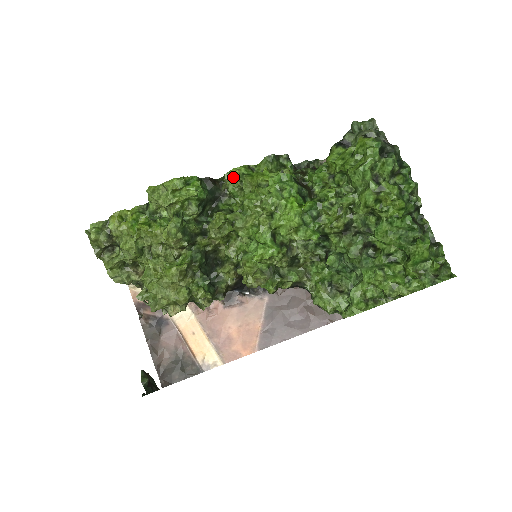
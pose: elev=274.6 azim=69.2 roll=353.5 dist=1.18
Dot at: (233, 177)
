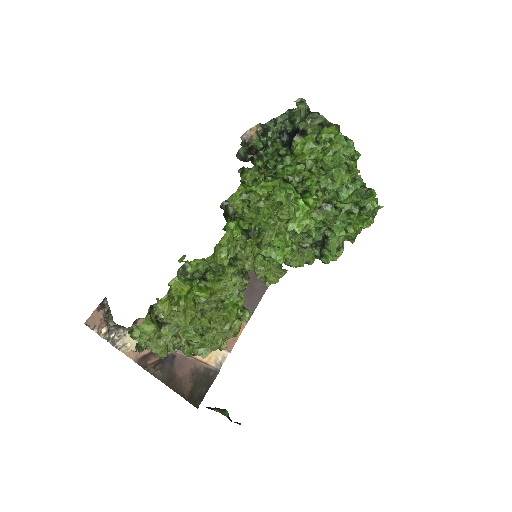
Dot at: (236, 199)
